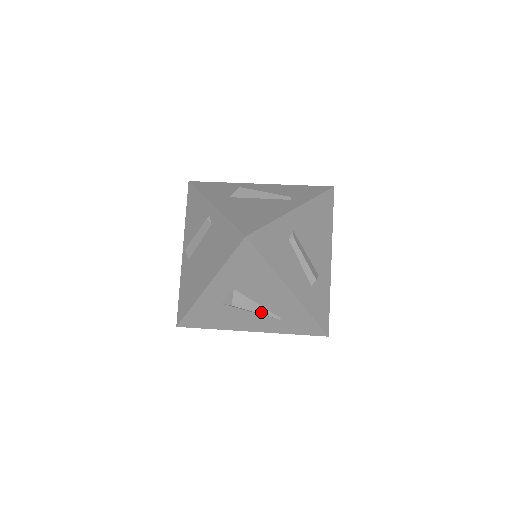
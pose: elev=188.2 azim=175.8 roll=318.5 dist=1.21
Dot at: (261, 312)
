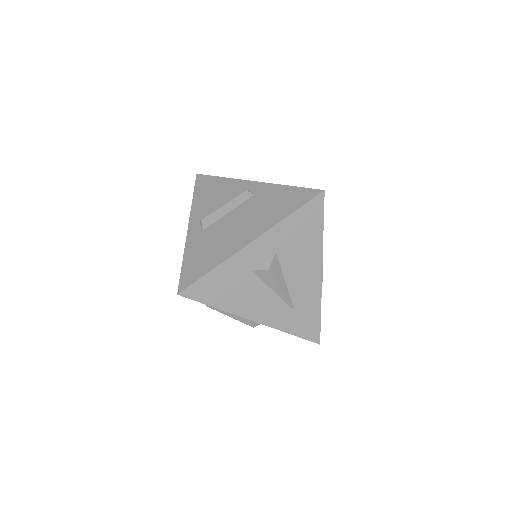
Dot at: (284, 291)
